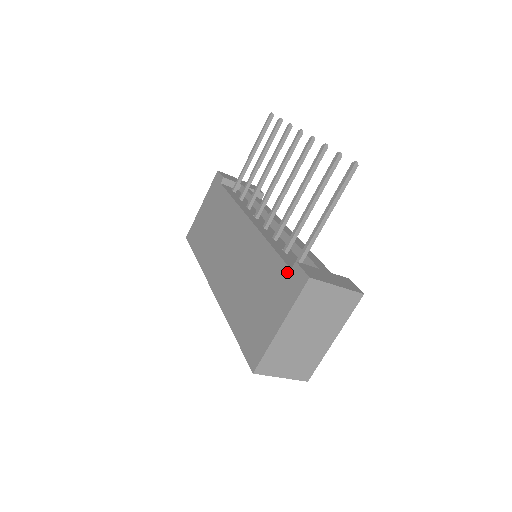
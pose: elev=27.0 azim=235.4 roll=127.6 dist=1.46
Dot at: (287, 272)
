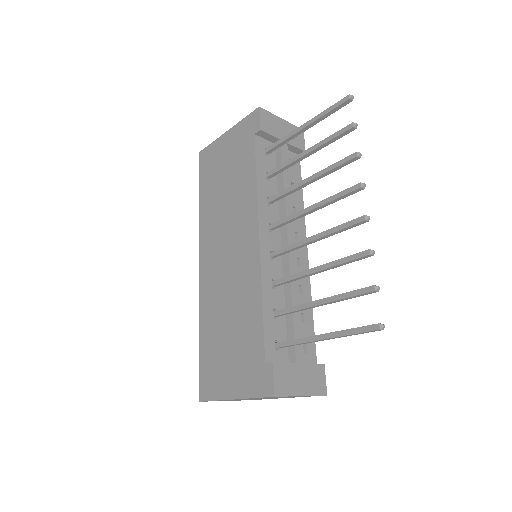
Dot at: (261, 360)
